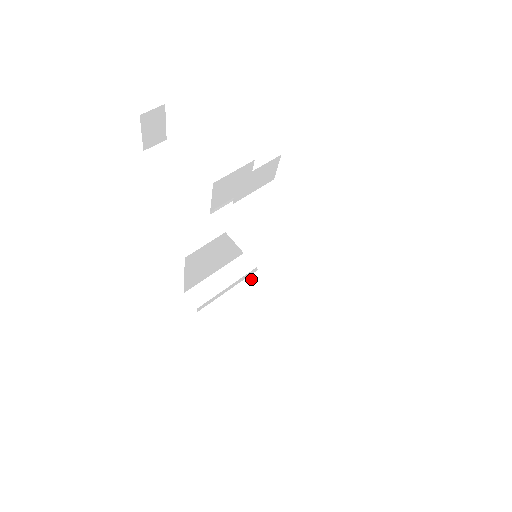
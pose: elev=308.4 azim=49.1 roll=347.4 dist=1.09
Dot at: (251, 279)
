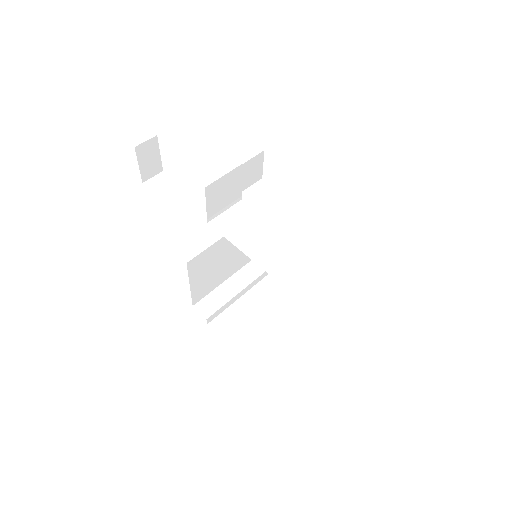
Dot at: (257, 288)
